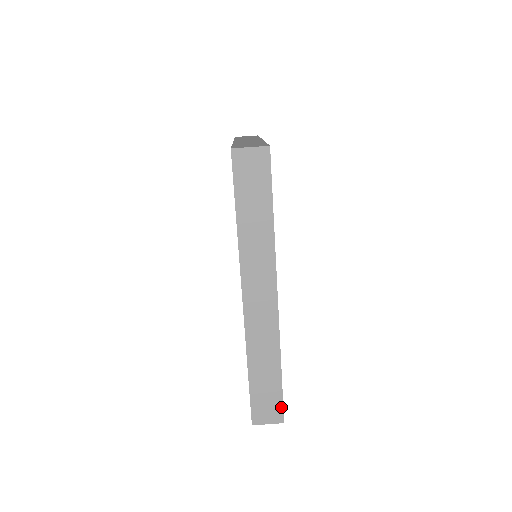
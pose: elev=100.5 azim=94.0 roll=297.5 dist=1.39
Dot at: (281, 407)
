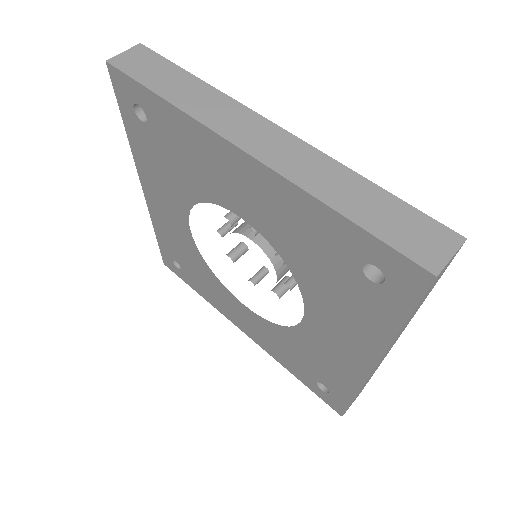
Dot at: (433, 223)
